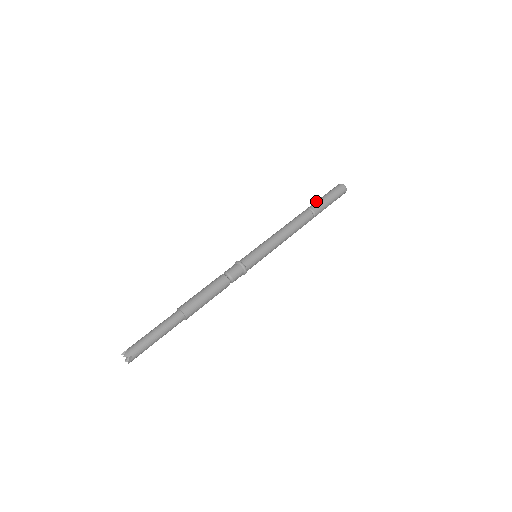
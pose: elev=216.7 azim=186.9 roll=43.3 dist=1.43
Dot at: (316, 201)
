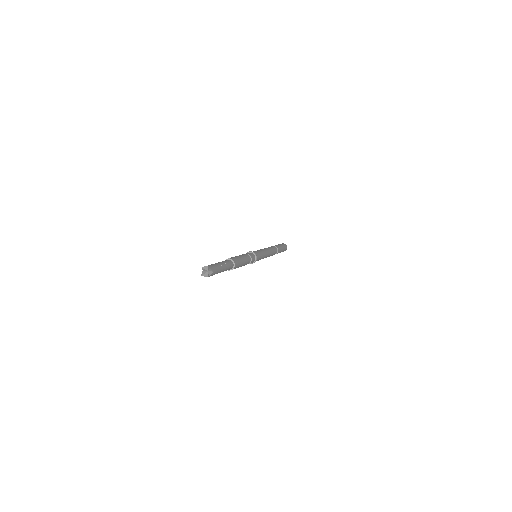
Dot at: (276, 245)
